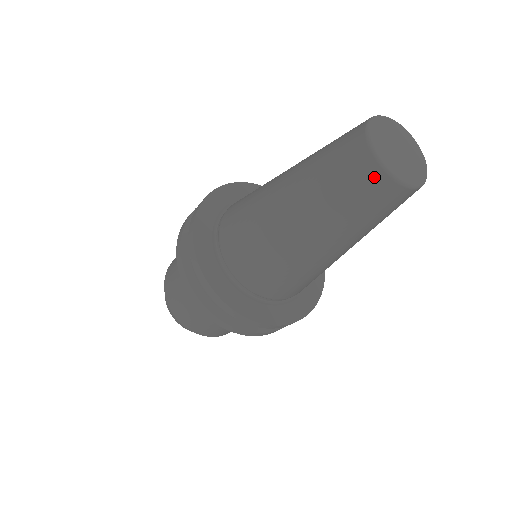
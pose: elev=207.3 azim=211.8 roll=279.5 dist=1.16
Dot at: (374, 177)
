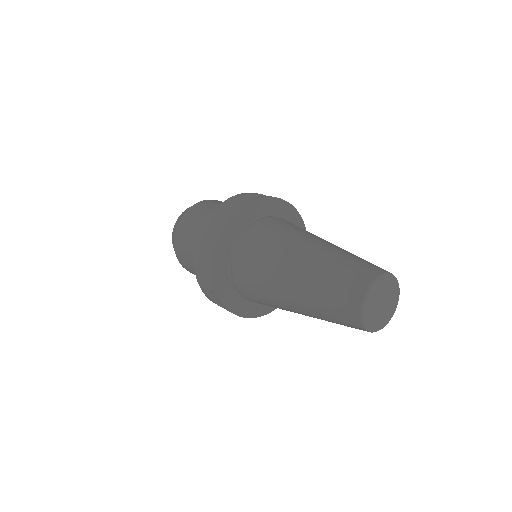
Dot at: (353, 315)
